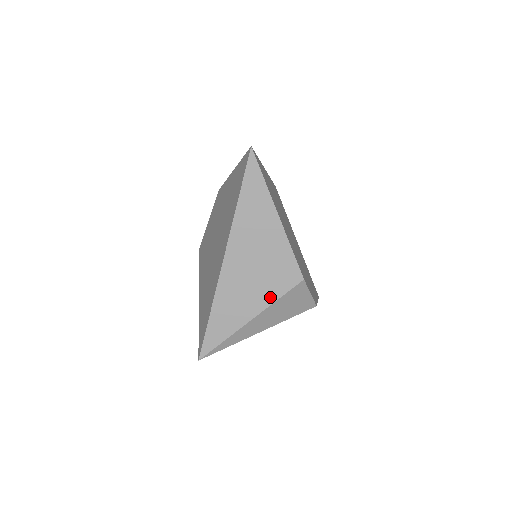
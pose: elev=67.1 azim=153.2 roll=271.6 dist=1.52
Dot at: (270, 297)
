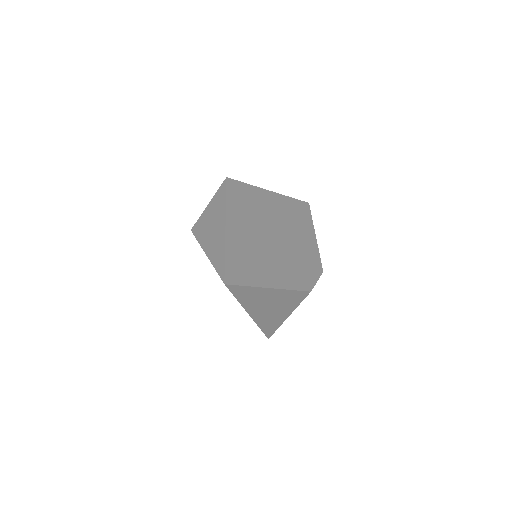
Dot at: (293, 307)
